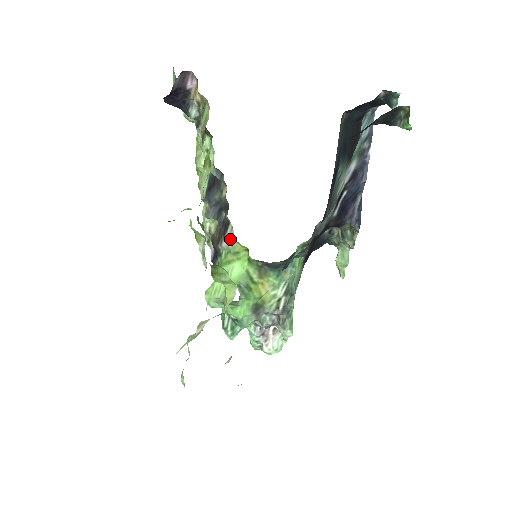
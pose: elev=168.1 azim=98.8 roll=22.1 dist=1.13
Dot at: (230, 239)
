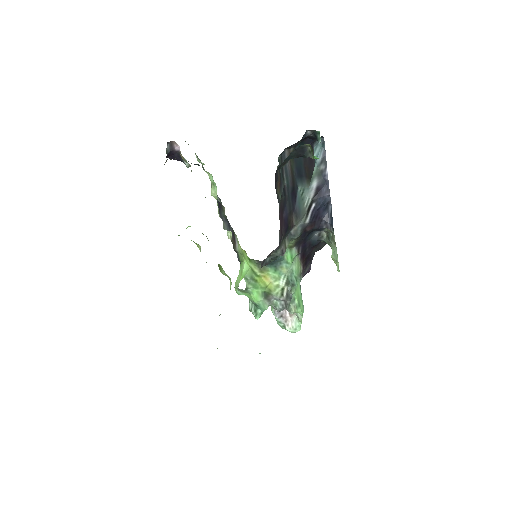
Dot at: (238, 244)
